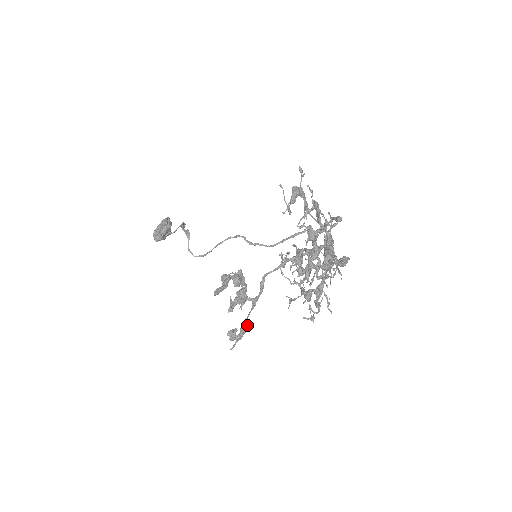
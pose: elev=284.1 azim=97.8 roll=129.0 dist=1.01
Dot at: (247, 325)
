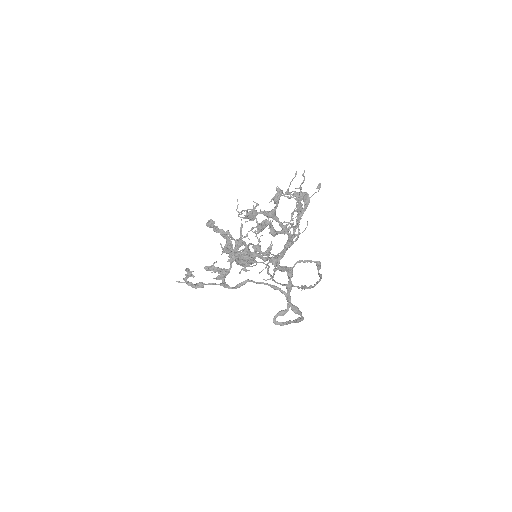
Dot at: (202, 285)
